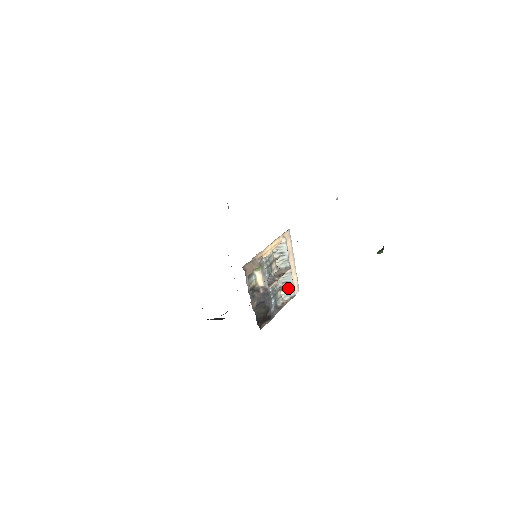
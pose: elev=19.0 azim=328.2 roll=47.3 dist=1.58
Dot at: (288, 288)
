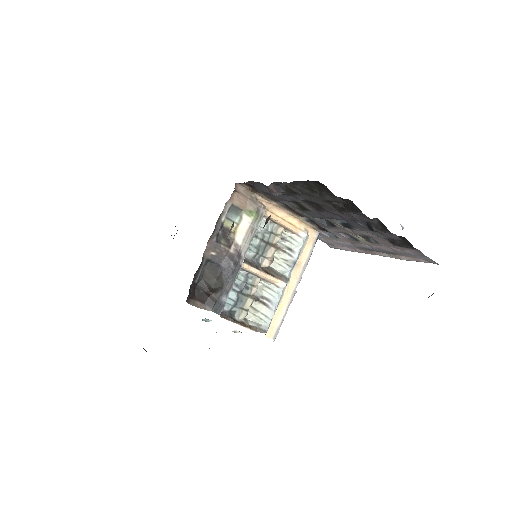
Dot at: (264, 312)
